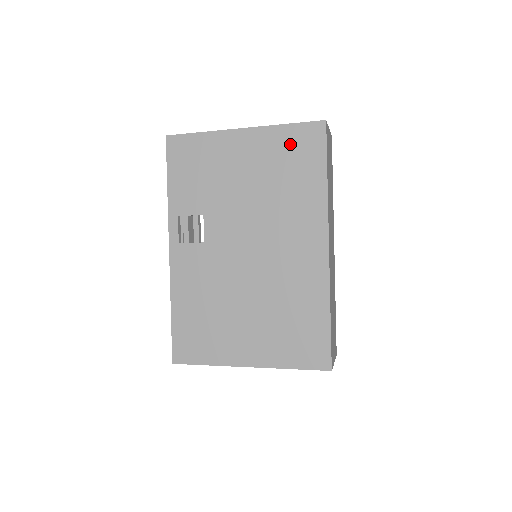
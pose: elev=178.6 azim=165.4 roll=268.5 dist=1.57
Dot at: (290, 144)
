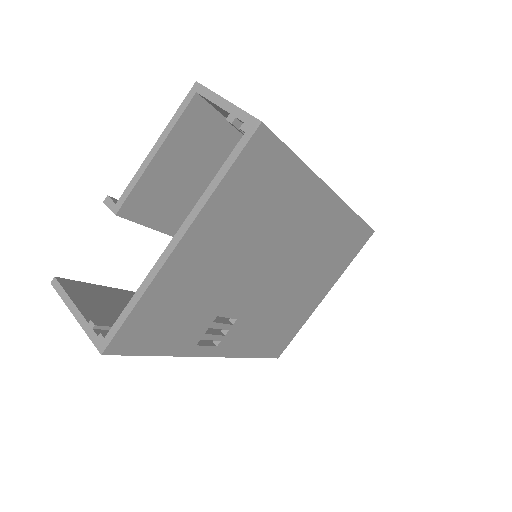
Dot at: (244, 187)
